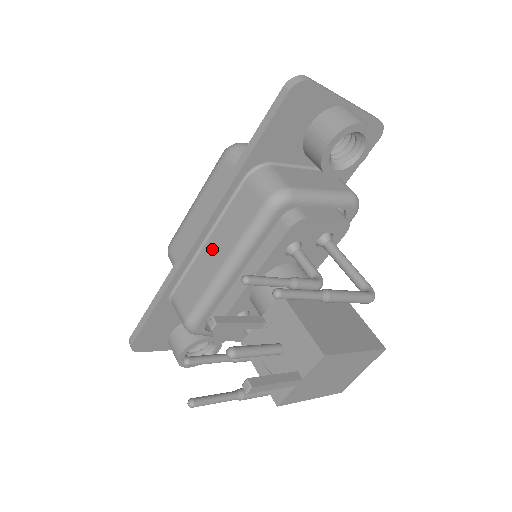
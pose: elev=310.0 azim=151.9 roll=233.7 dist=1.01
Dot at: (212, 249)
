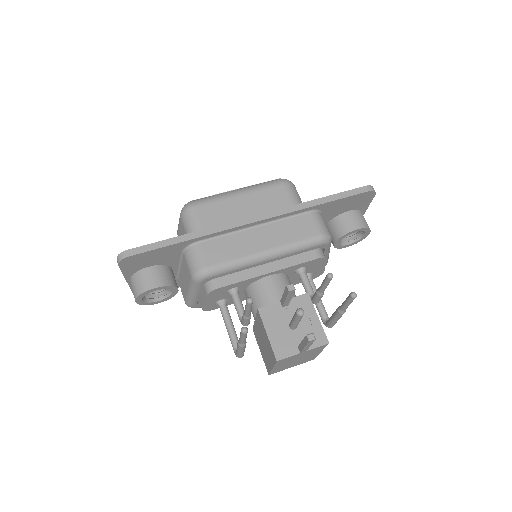
Dot at: (259, 235)
